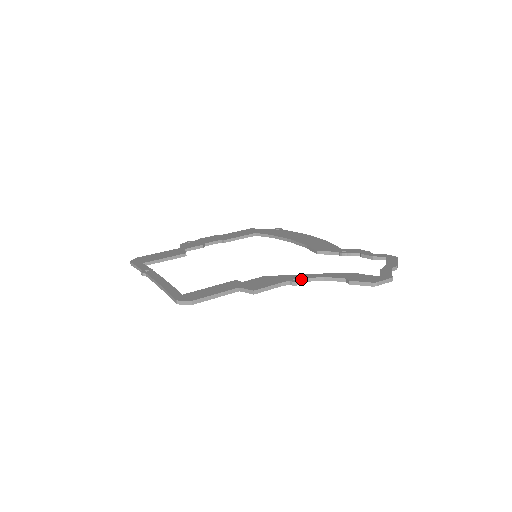
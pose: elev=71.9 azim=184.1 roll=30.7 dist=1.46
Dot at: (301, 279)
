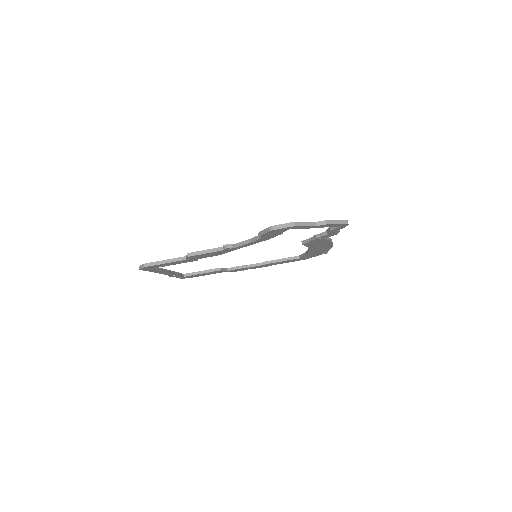
Dot at: occluded
